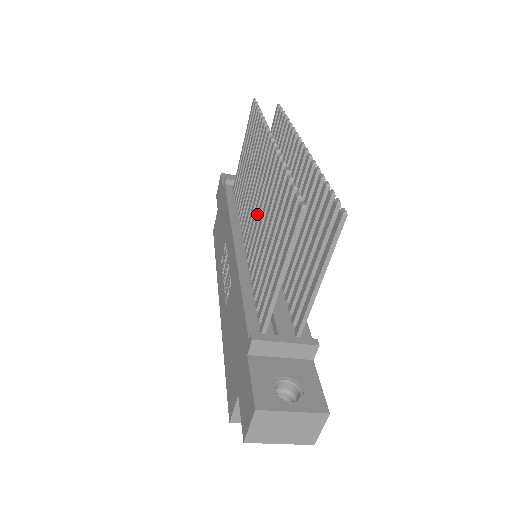
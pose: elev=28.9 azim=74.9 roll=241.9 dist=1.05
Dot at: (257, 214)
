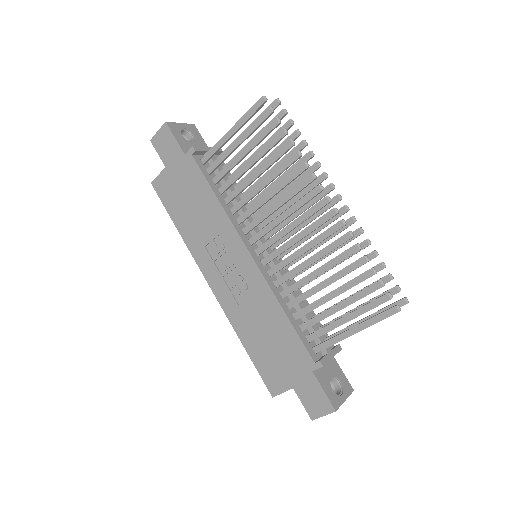
Dot at: occluded
